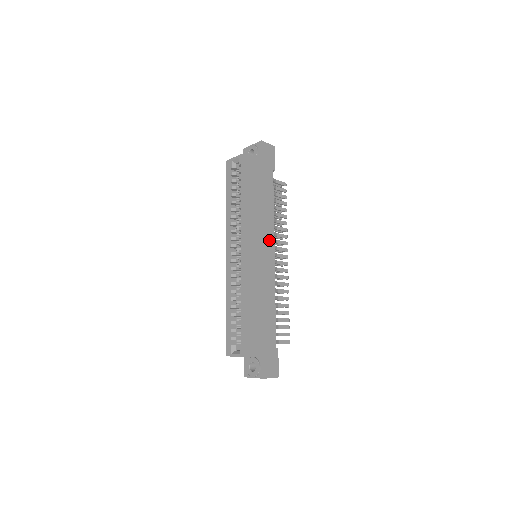
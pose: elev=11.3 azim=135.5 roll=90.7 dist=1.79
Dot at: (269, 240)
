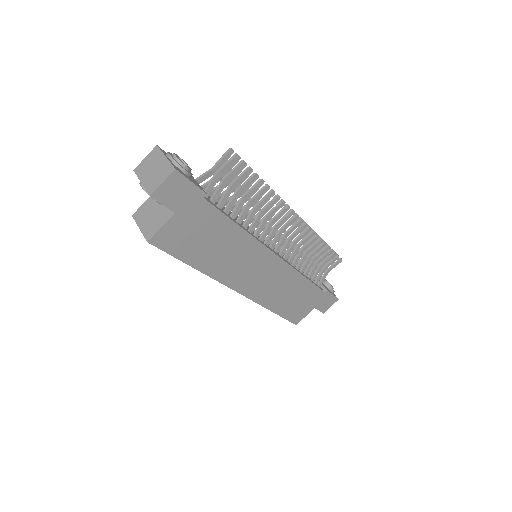
Dot at: (260, 255)
